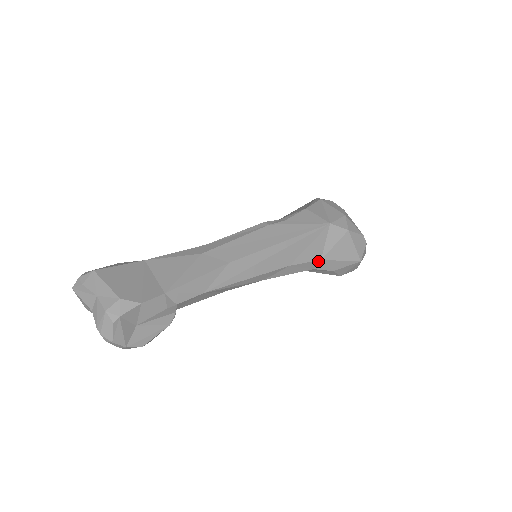
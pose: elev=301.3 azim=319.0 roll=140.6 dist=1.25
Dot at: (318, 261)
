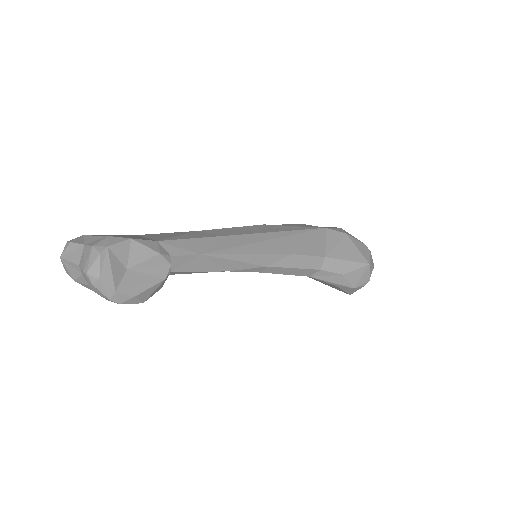
Dot at: (322, 258)
